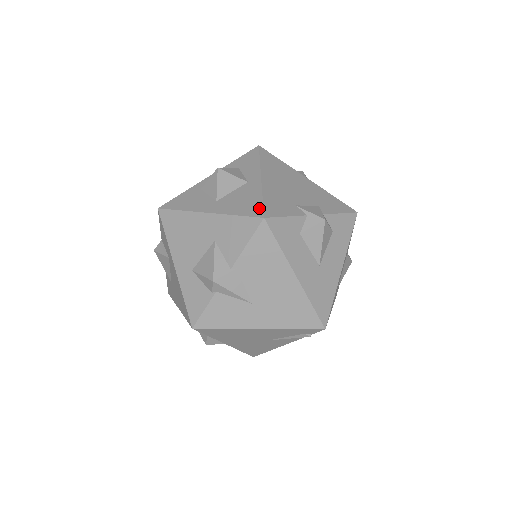
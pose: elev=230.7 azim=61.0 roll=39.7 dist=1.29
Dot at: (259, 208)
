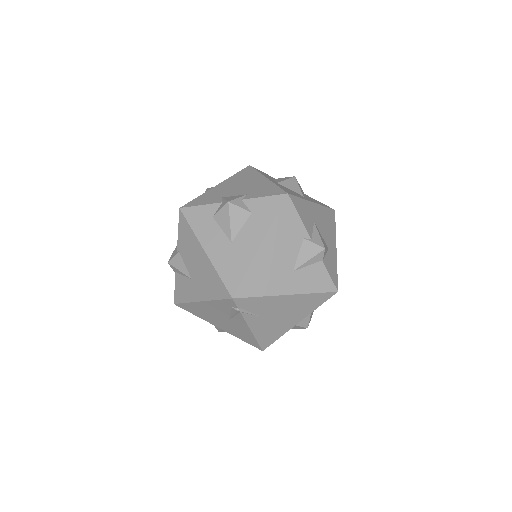
Dot at: occluded
